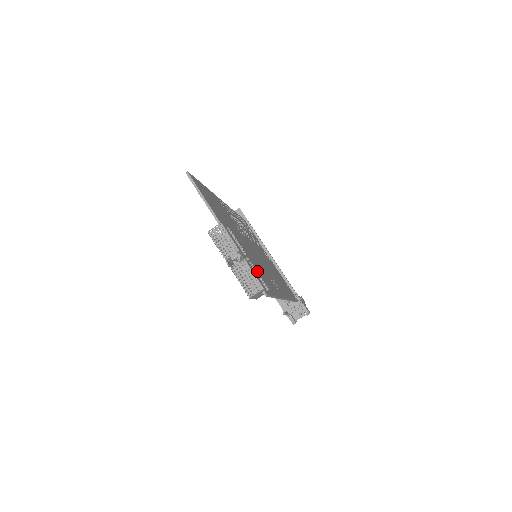
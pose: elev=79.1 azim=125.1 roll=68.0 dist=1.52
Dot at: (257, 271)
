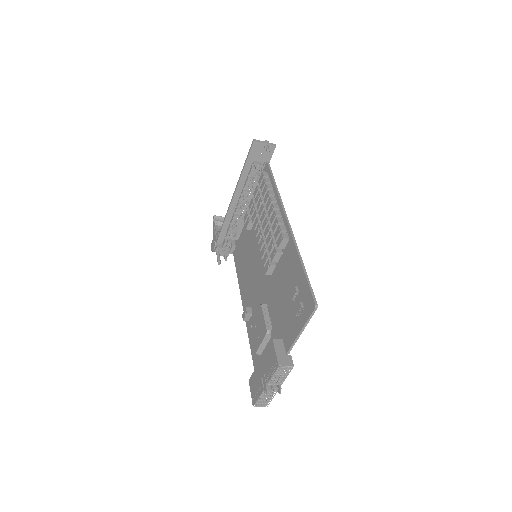
Dot at: occluded
